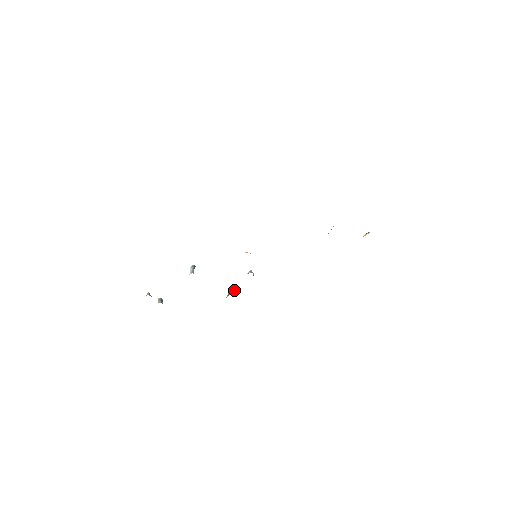
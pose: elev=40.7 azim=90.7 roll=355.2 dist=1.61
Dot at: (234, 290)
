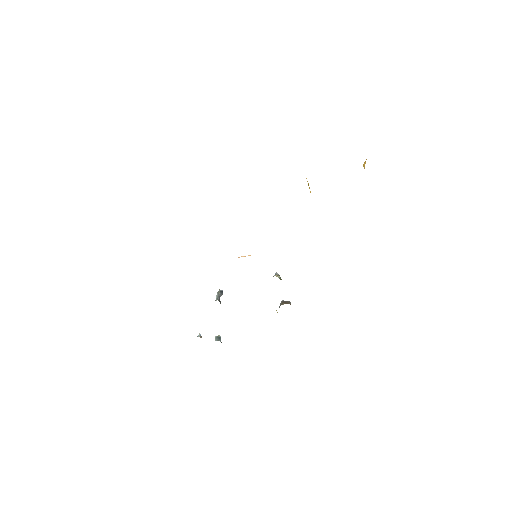
Dot at: (282, 301)
